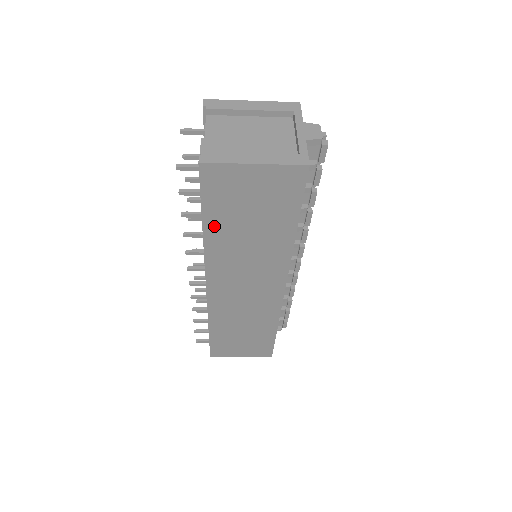
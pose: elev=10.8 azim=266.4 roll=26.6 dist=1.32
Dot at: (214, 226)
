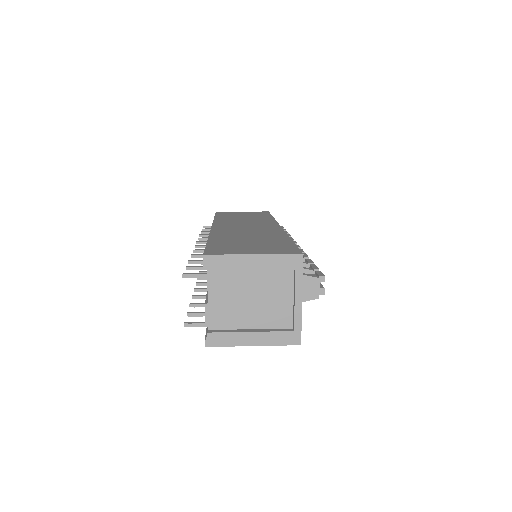
Dot at: occluded
